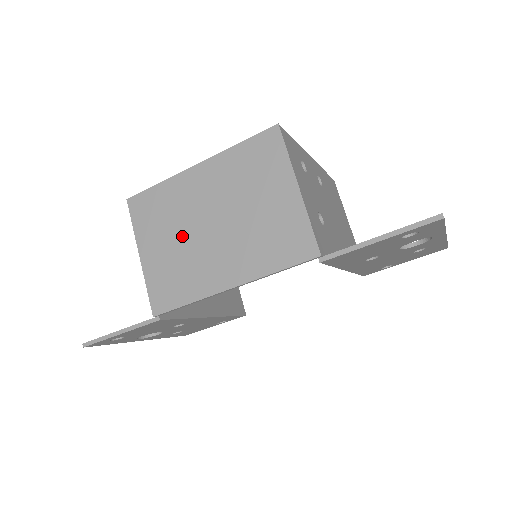
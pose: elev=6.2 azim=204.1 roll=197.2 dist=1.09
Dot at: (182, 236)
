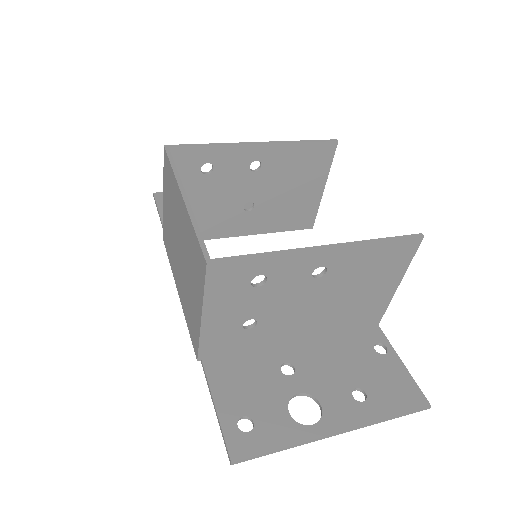
Dot at: (173, 225)
